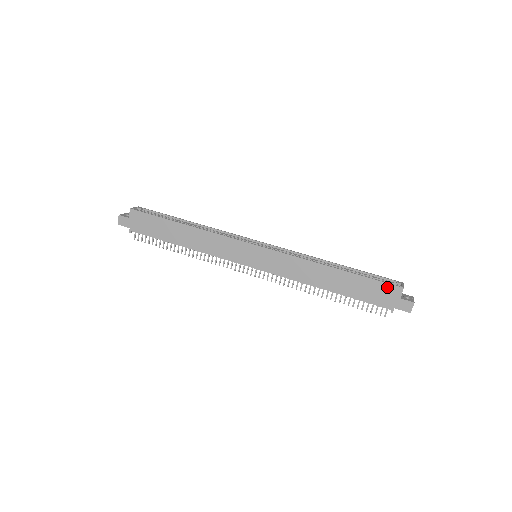
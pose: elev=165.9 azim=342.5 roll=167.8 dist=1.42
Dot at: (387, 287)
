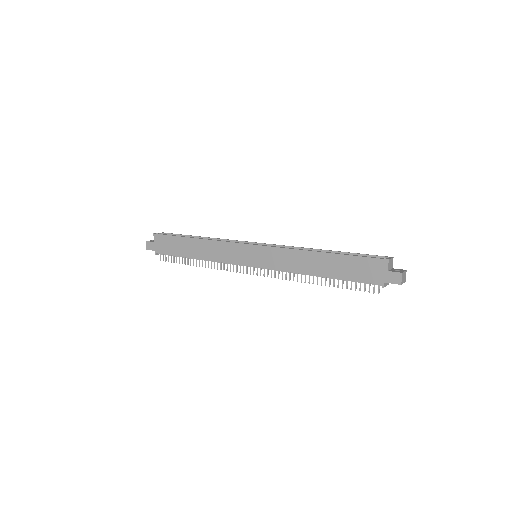
Dot at: (373, 262)
